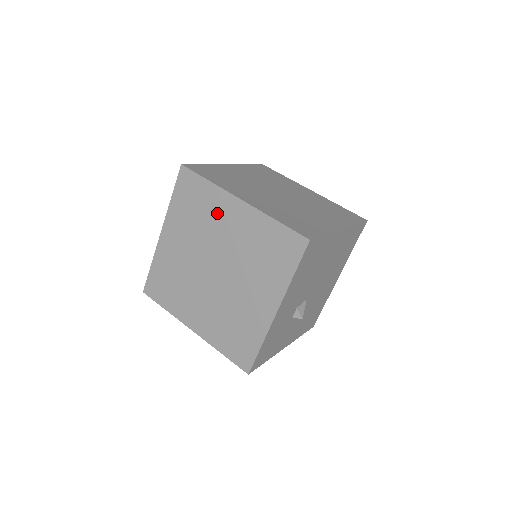
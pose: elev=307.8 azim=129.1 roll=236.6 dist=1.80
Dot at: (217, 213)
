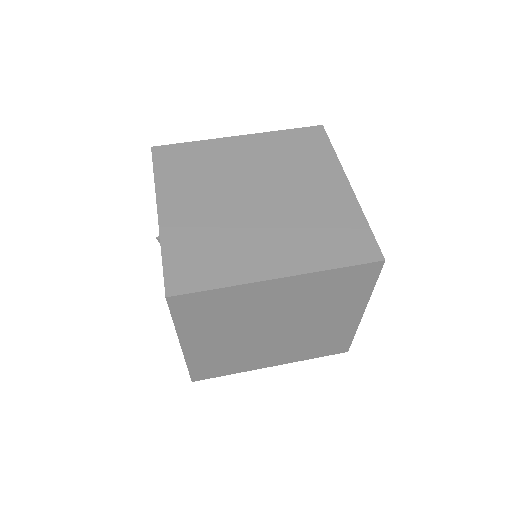
Dot at: (251, 301)
